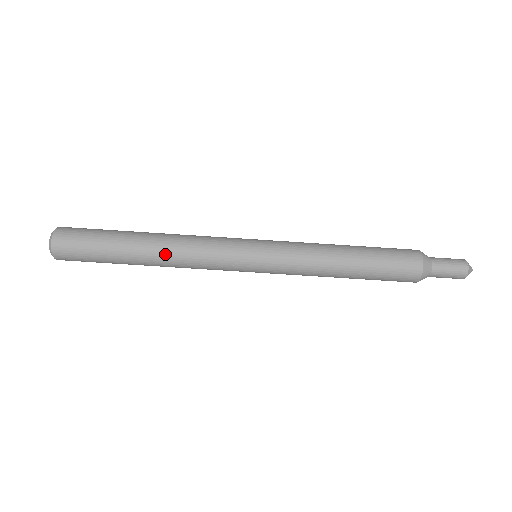
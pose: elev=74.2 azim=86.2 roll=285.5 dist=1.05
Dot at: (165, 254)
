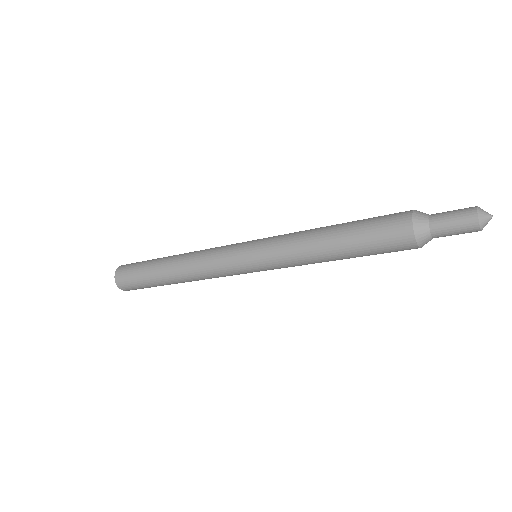
Dot at: (182, 272)
